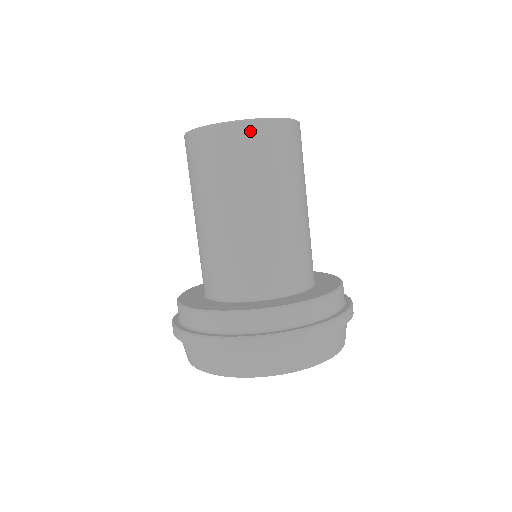
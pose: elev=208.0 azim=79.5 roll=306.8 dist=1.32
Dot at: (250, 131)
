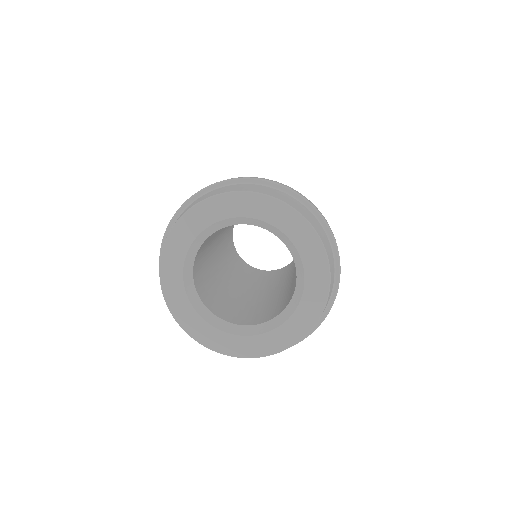
Dot at: occluded
